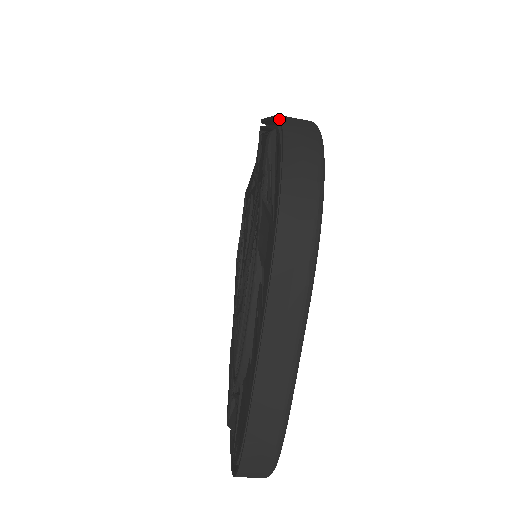
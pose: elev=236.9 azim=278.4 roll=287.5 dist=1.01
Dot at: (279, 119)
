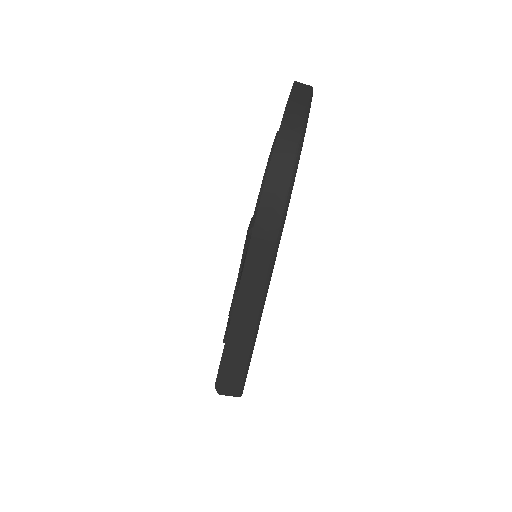
Dot at: occluded
